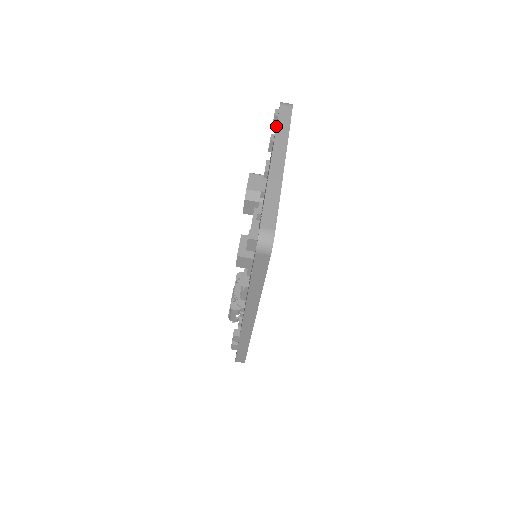
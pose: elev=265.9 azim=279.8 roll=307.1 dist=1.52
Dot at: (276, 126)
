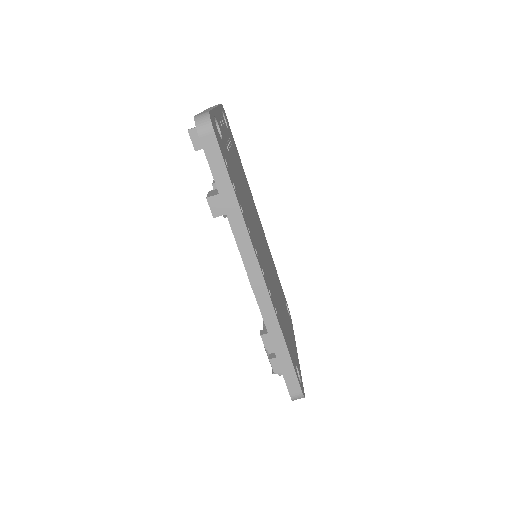
Dot at: occluded
